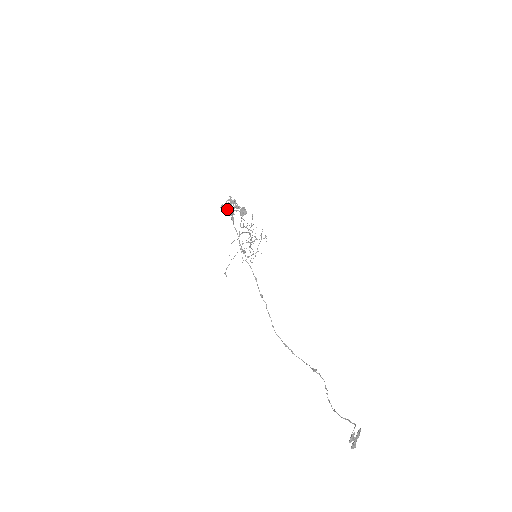
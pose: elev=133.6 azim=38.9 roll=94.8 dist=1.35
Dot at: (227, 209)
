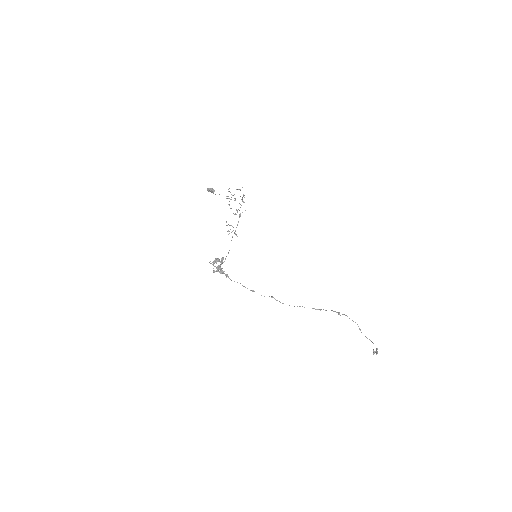
Dot at: occluded
